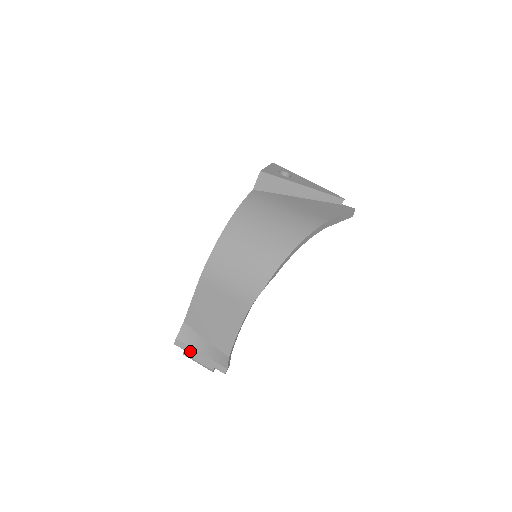
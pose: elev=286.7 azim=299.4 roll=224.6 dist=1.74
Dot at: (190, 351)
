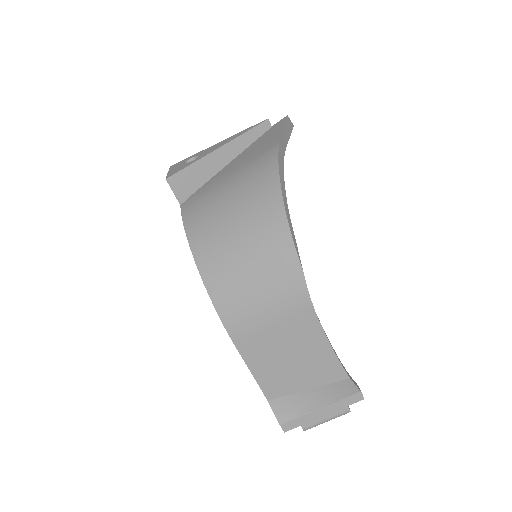
Dot at: (307, 420)
